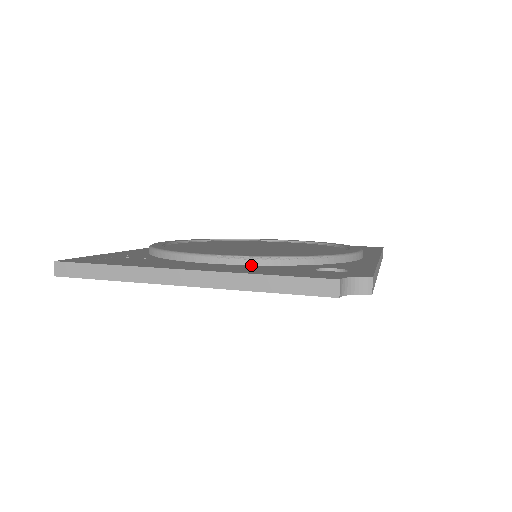
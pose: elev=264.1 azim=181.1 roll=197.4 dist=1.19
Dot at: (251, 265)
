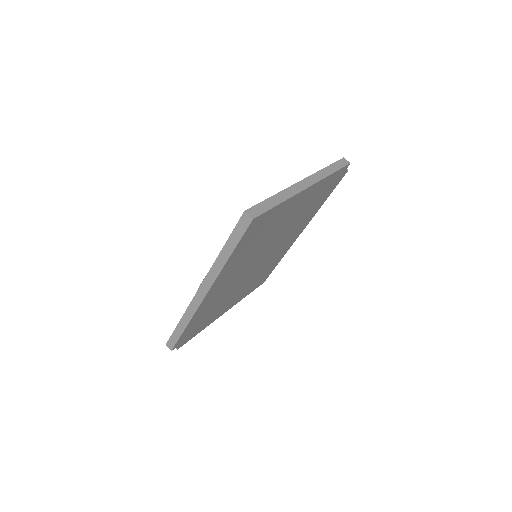
Dot at: occluded
